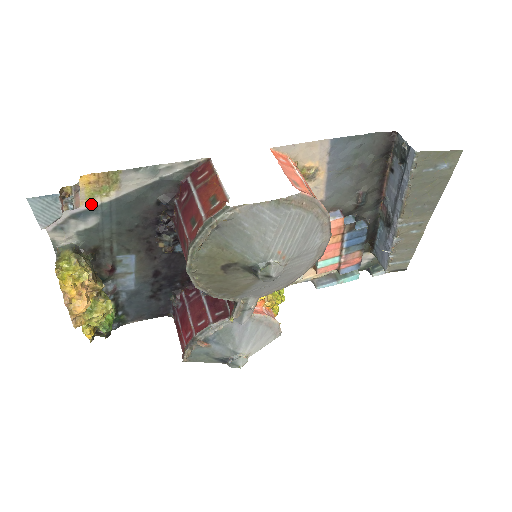
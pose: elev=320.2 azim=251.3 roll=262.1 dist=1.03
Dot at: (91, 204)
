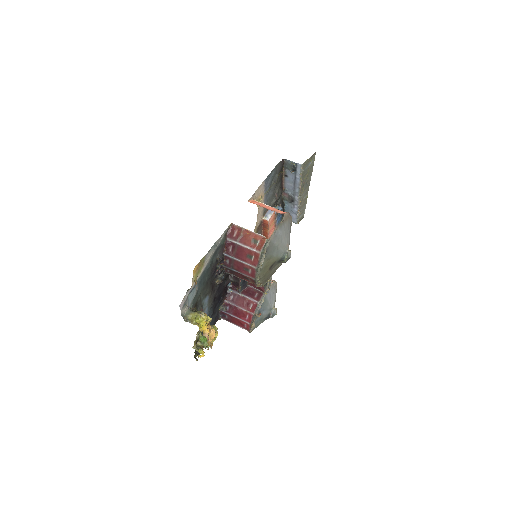
Dot at: occluded
